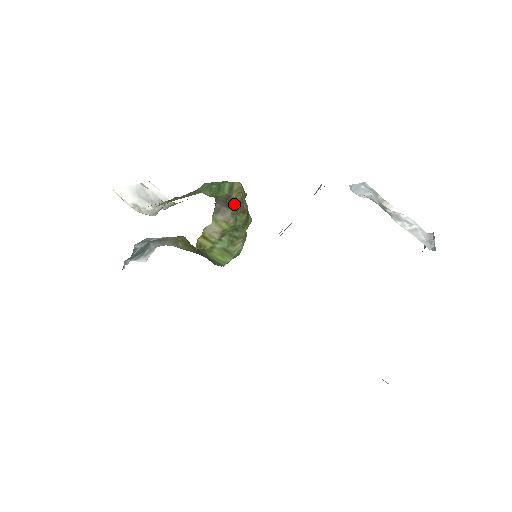
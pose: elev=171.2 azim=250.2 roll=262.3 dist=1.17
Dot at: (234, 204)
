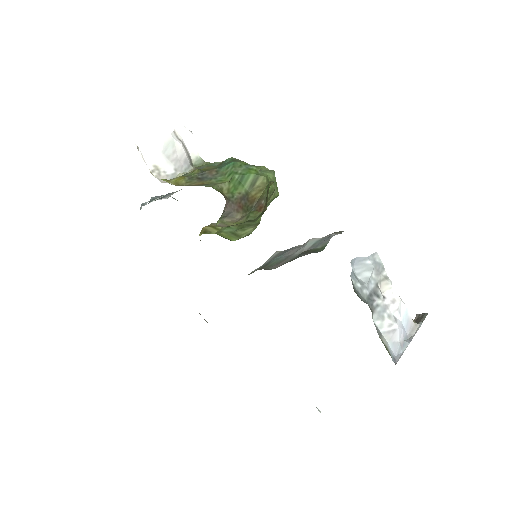
Dot at: (250, 203)
